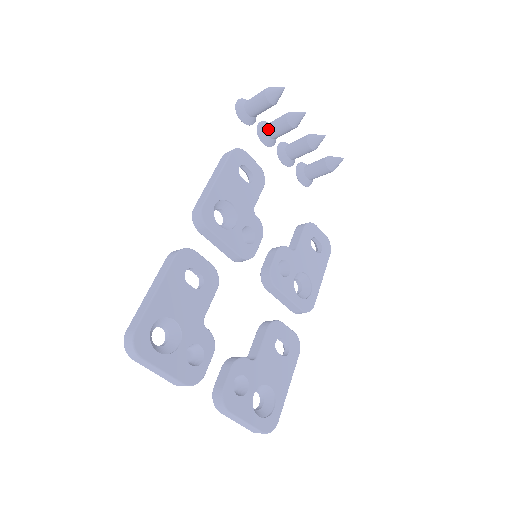
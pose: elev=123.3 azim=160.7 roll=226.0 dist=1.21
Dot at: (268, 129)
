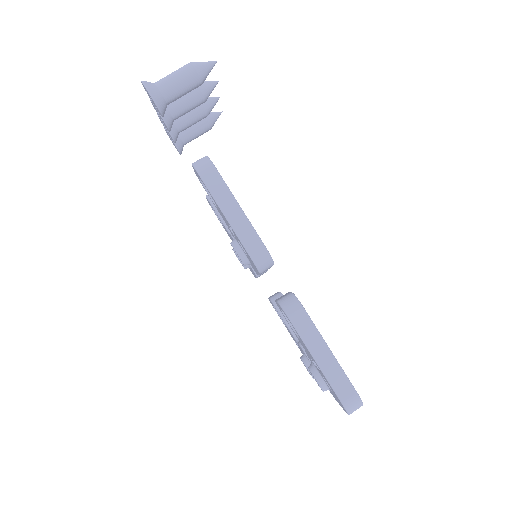
Dot at: (175, 111)
